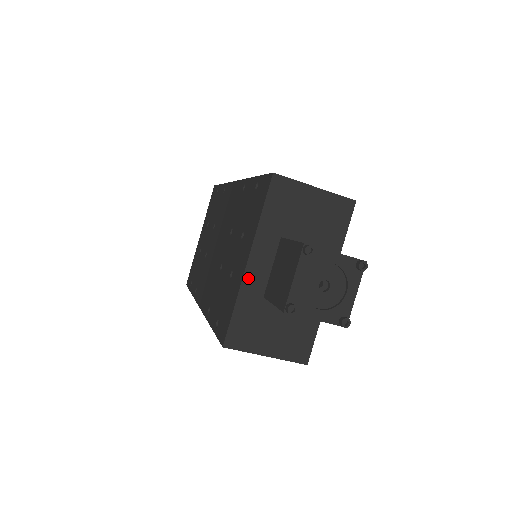
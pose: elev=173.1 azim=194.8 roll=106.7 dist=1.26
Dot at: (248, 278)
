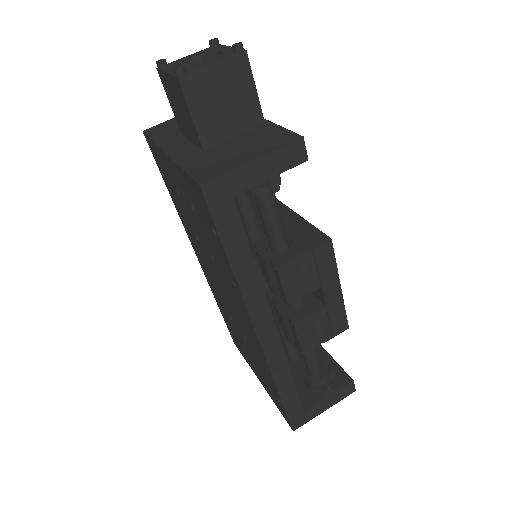
Dot at: (177, 157)
